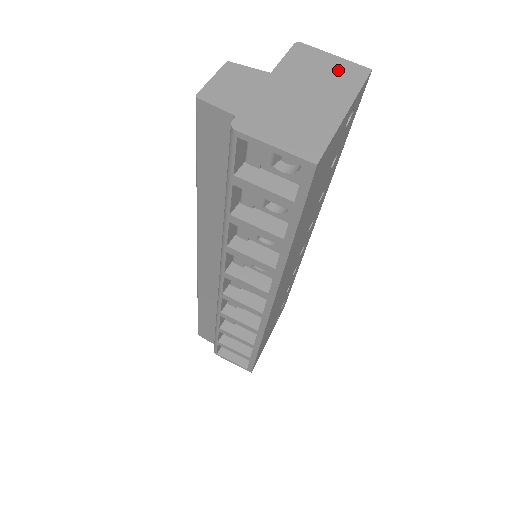
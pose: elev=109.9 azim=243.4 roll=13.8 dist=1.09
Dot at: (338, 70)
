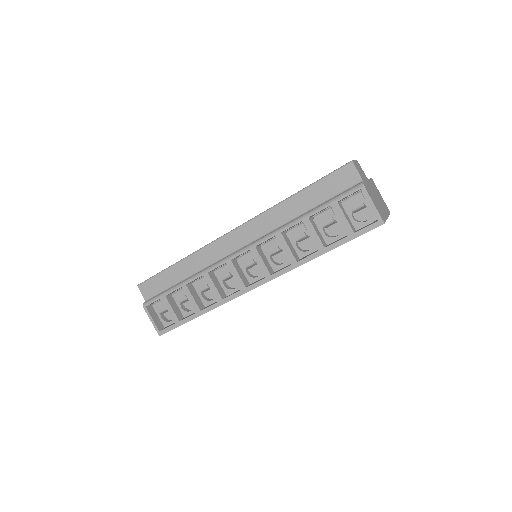
Dot at: (383, 202)
